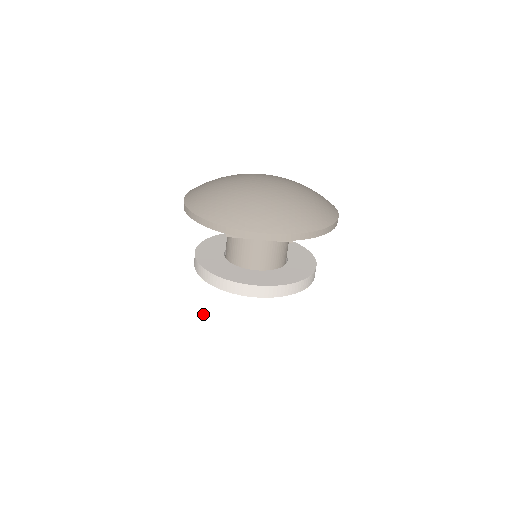
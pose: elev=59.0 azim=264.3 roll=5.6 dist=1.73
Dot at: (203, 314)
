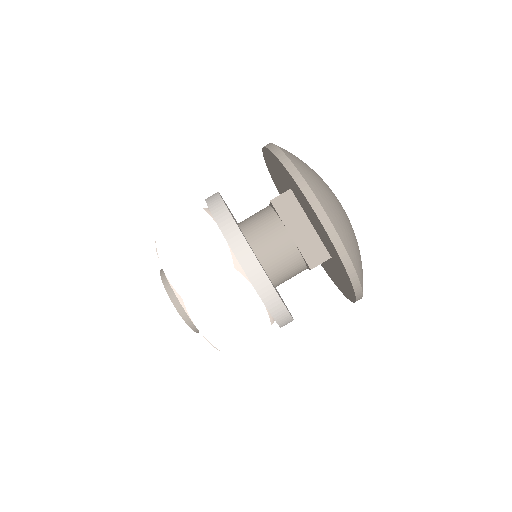
Dot at: (164, 237)
